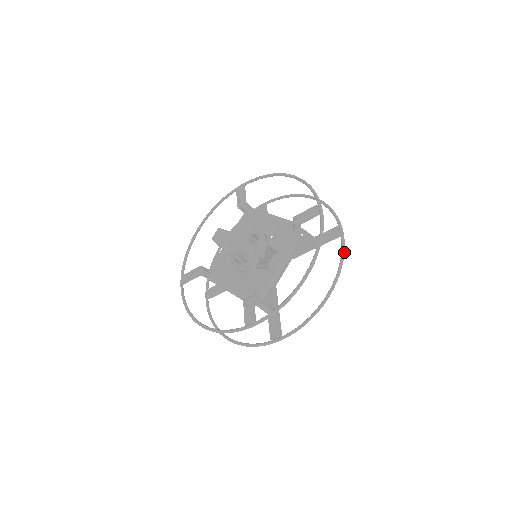
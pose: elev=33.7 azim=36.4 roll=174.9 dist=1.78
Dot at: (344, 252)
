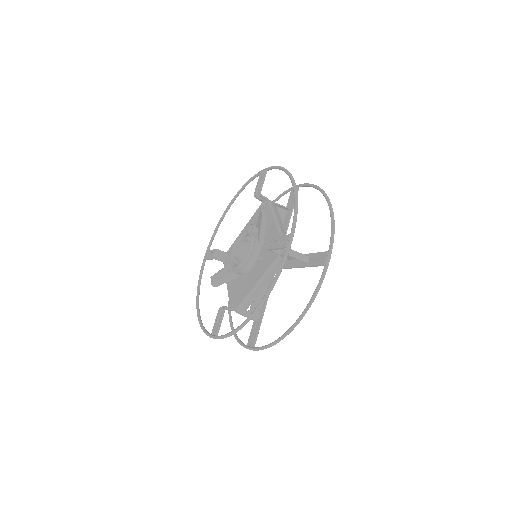
Dot at: (310, 184)
